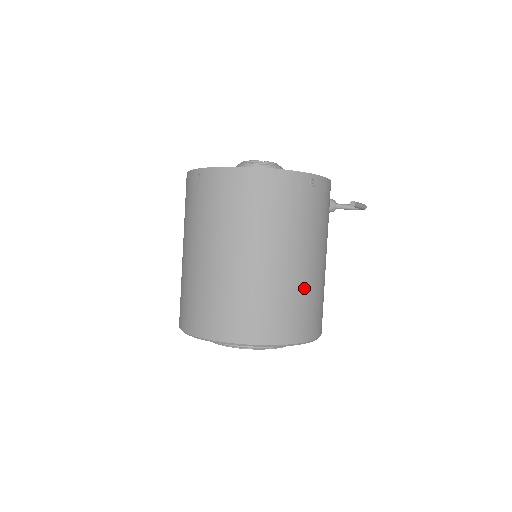
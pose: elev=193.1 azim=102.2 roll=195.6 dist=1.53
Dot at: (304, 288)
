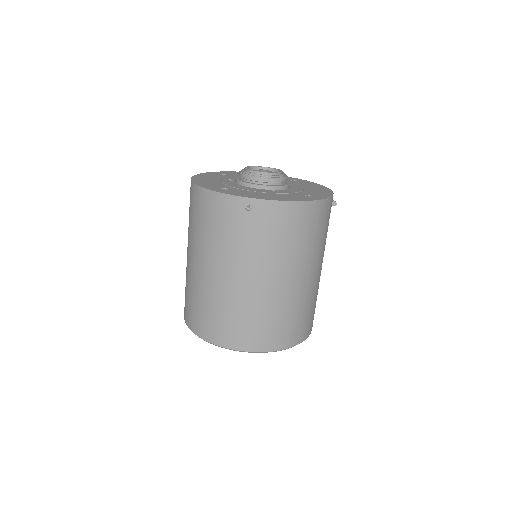
Dot at: (318, 288)
